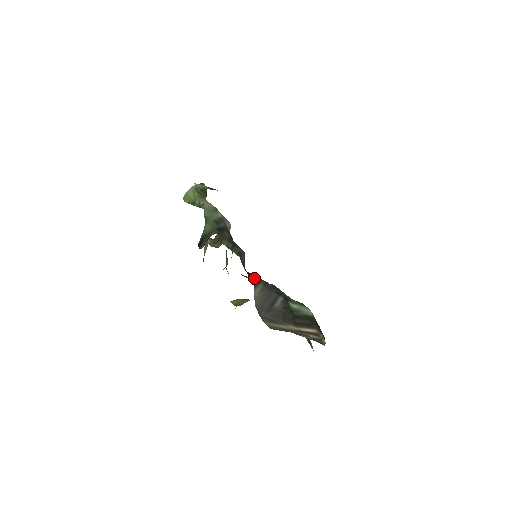
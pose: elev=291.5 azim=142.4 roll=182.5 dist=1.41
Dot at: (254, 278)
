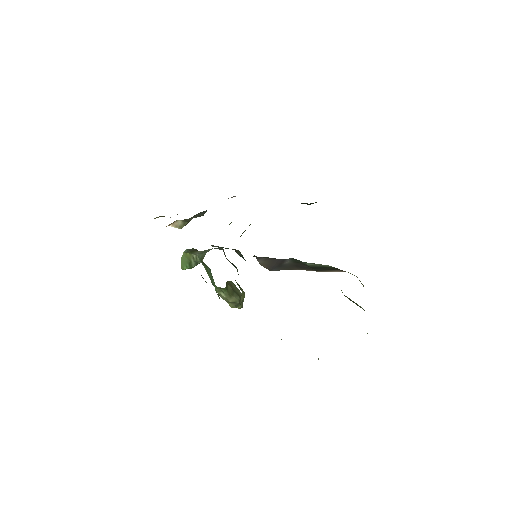
Dot at: (254, 256)
